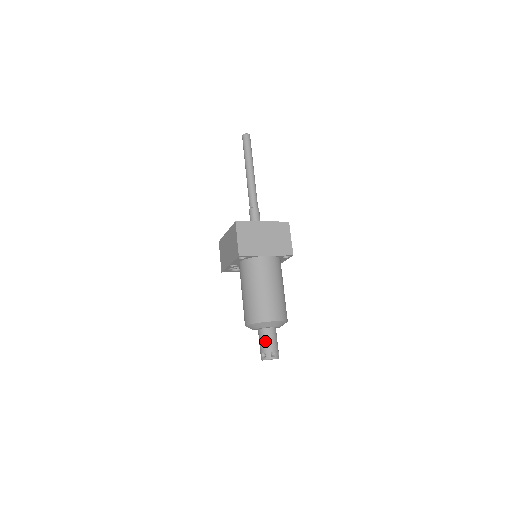
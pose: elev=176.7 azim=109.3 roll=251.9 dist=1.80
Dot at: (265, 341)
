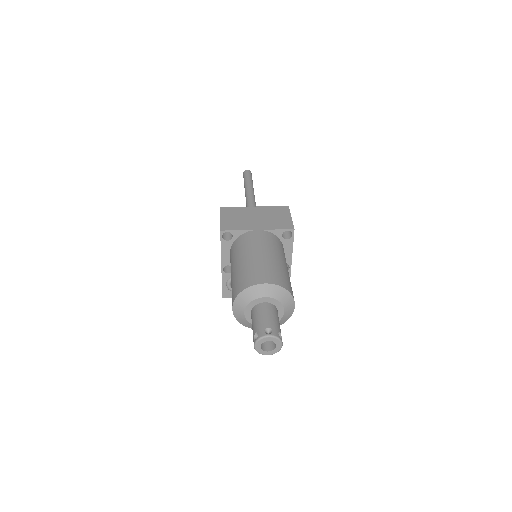
Dot at: (257, 318)
